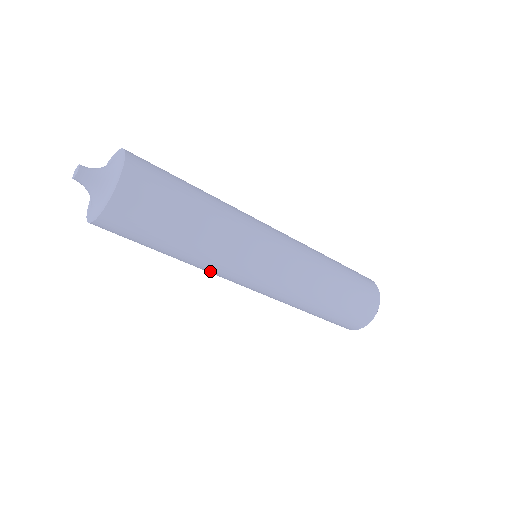
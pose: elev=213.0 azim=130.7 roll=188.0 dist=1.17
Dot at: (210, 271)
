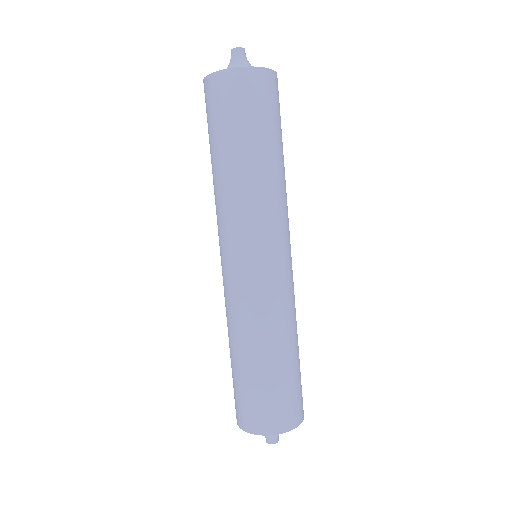
Dot at: (221, 209)
